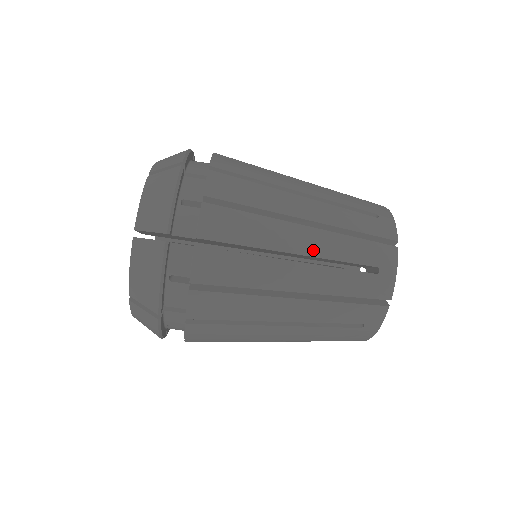
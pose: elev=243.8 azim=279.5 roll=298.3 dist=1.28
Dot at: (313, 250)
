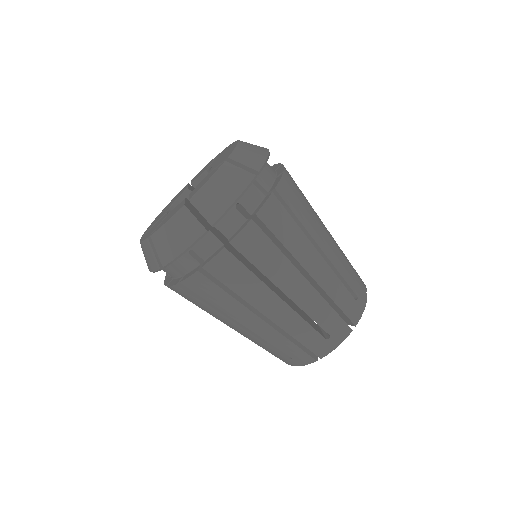
Dot at: (330, 255)
